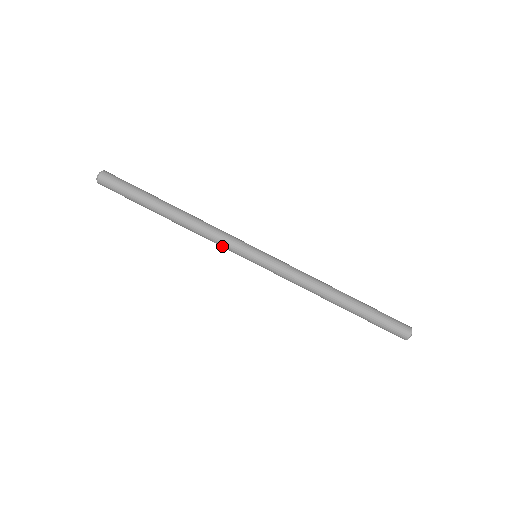
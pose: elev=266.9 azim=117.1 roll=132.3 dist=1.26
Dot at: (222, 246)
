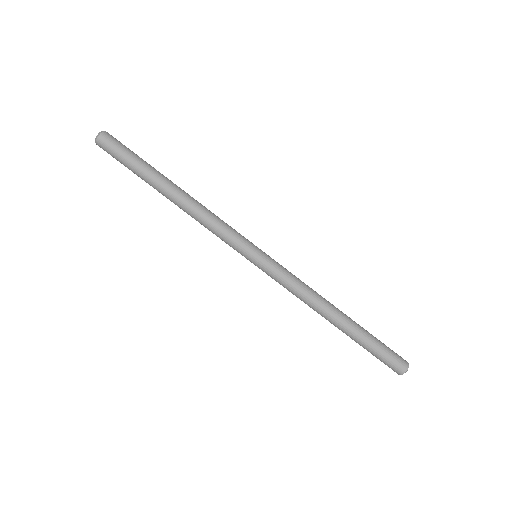
Dot at: (221, 239)
